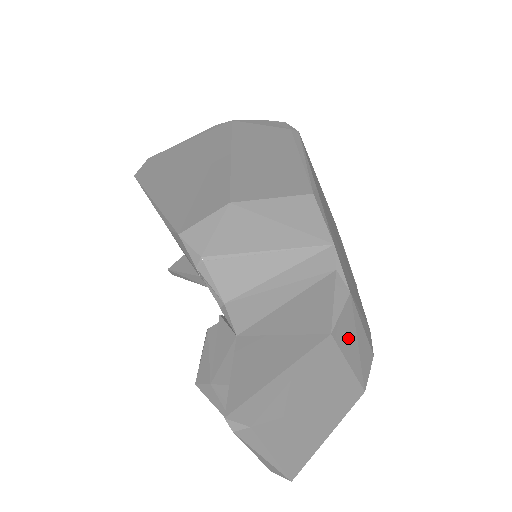
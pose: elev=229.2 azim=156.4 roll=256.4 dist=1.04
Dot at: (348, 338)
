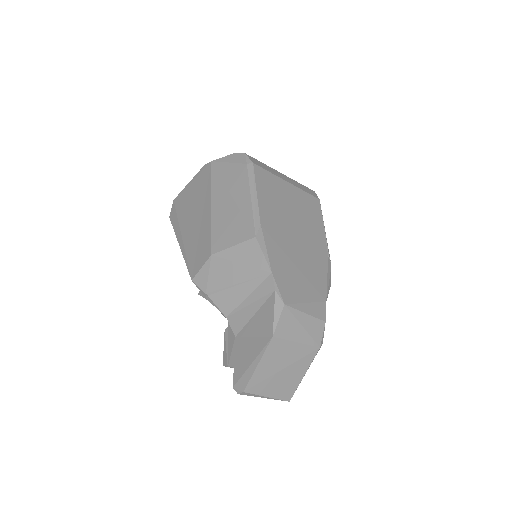
Dot at: (291, 329)
